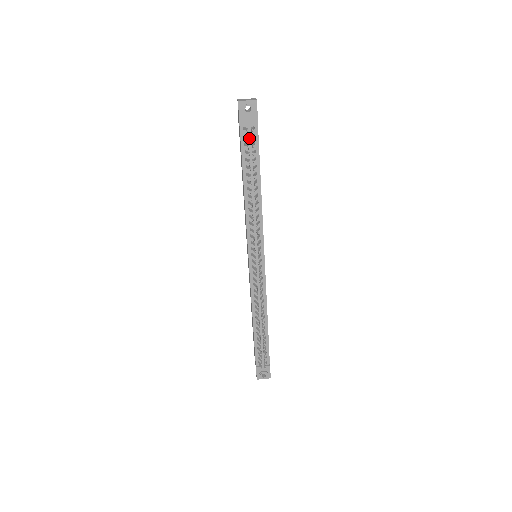
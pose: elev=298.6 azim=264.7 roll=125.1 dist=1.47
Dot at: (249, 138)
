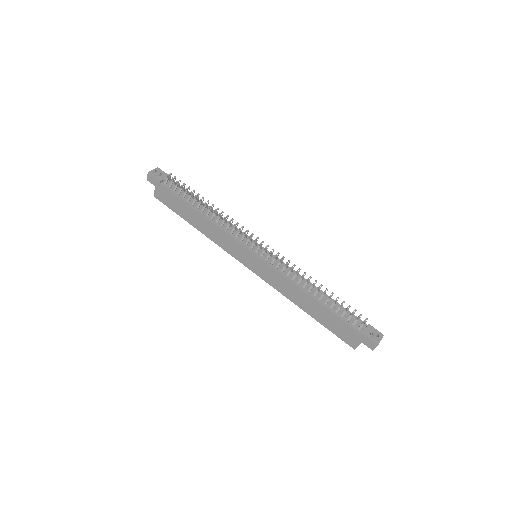
Dot at: (173, 186)
